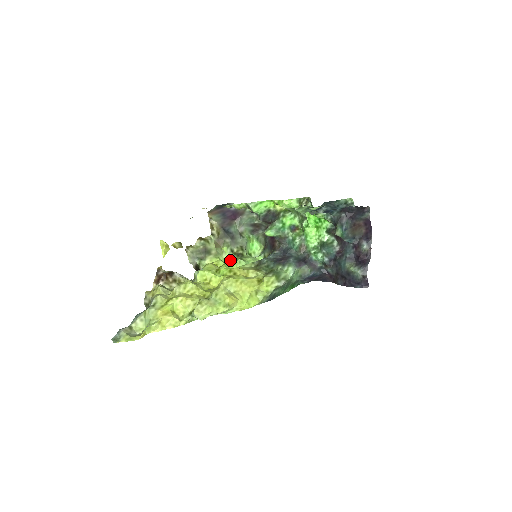
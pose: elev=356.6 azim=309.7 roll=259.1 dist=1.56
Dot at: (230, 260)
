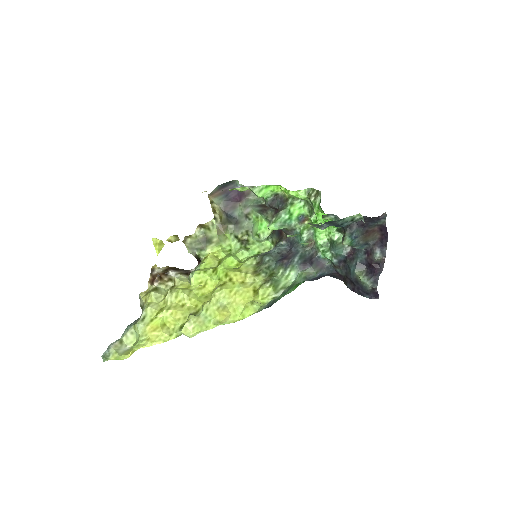
Dot at: (234, 247)
